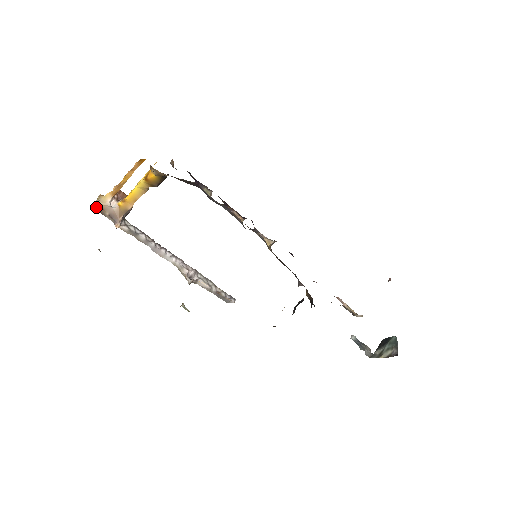
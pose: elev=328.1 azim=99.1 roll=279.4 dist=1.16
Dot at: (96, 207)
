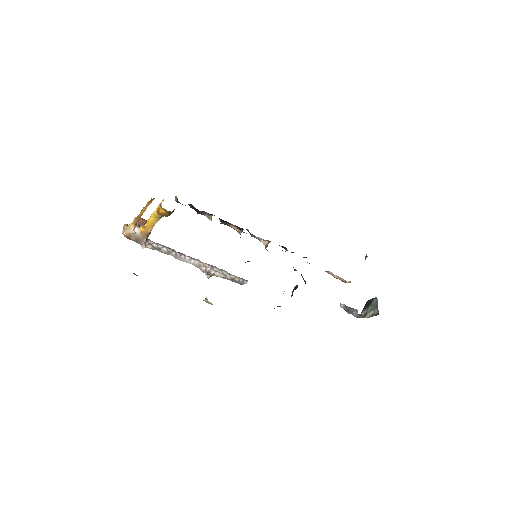
Dot at: (124, 235)
